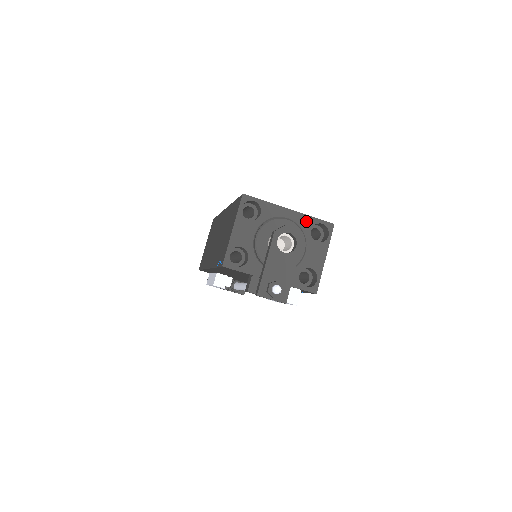
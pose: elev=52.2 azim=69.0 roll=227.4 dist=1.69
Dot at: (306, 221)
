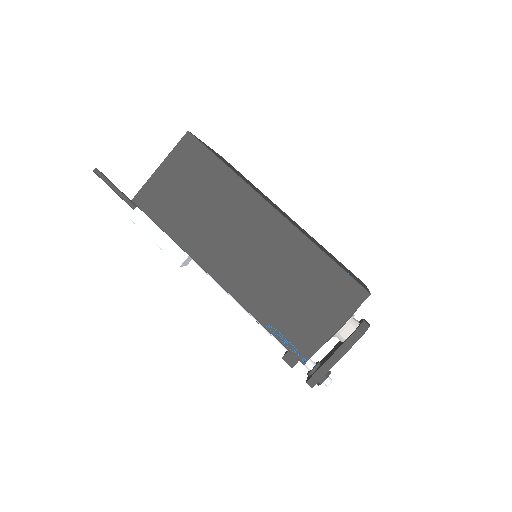
Dot at: occluded
